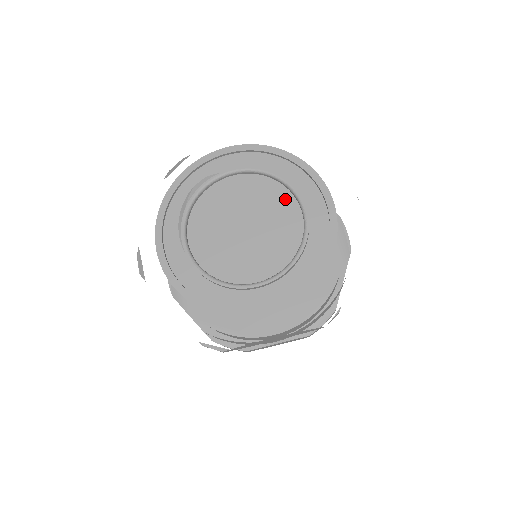
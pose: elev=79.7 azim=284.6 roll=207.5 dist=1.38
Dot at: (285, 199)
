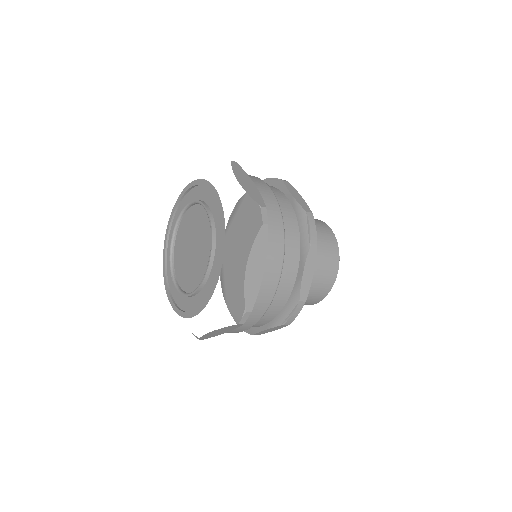
Dot at: (208, 222)
